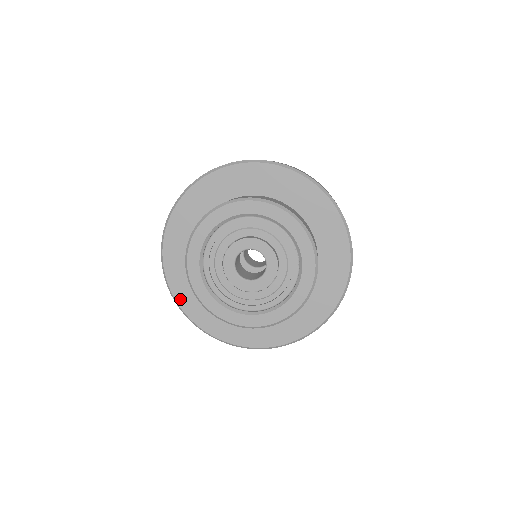
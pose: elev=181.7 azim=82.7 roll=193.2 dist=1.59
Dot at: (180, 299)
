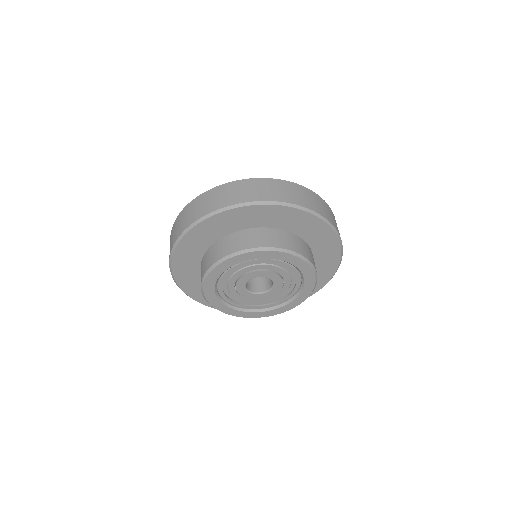
Dot at: (189, 292)
